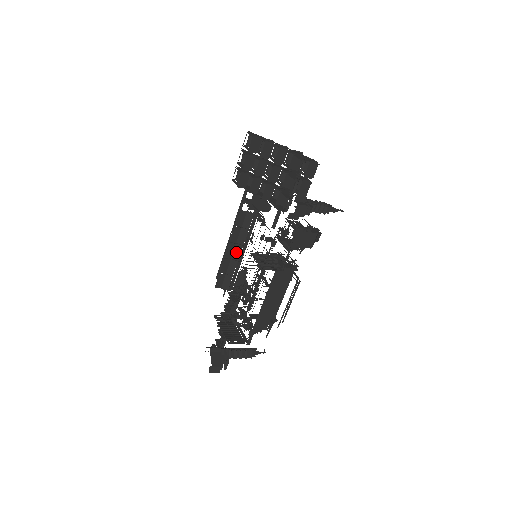
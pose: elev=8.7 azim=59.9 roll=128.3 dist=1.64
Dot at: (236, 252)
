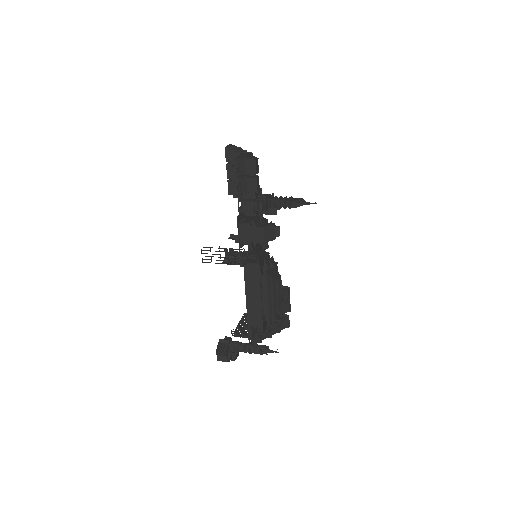
Dot at: occluded
